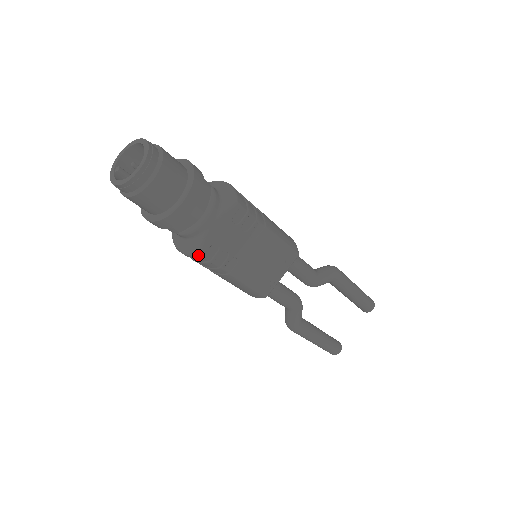
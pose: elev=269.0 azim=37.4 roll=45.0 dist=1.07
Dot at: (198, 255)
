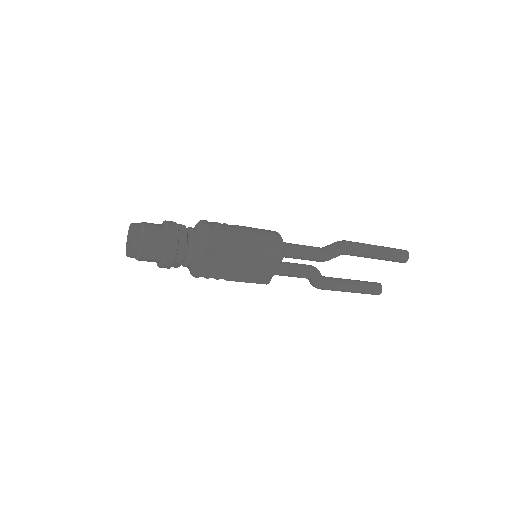
Dot at: (195, 277)
